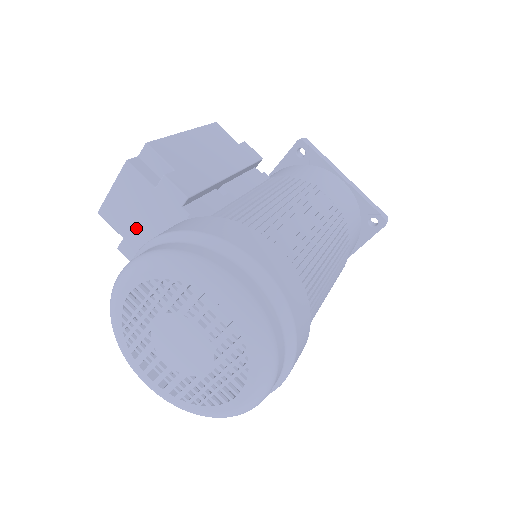
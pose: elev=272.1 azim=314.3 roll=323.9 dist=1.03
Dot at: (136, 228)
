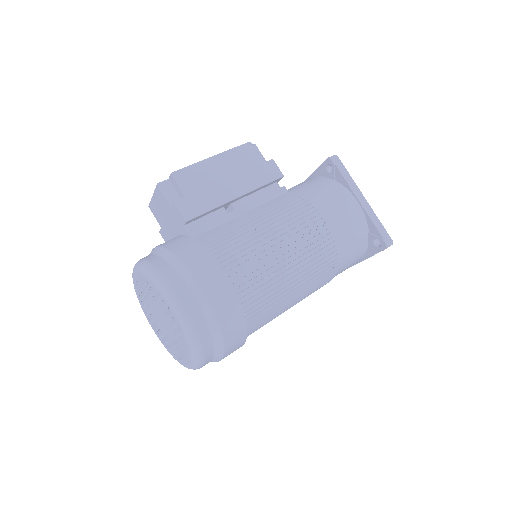
Dot at: (166, 225)
